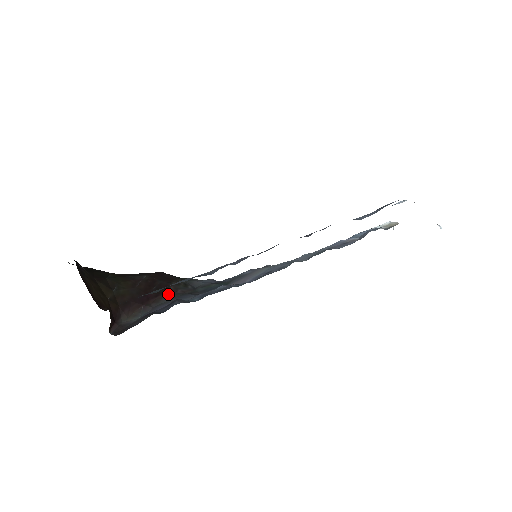
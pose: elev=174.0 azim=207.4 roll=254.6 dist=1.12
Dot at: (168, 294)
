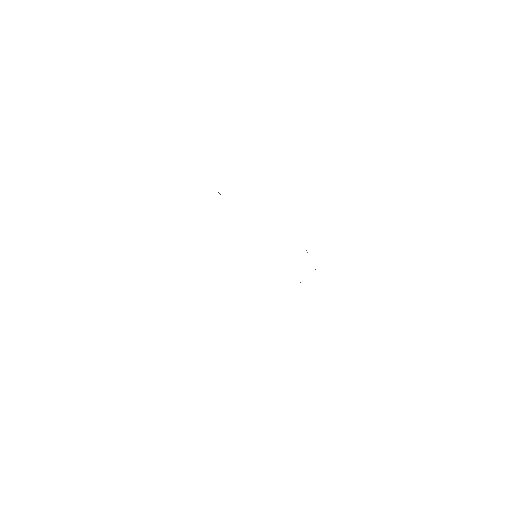
Dot at: occluded
